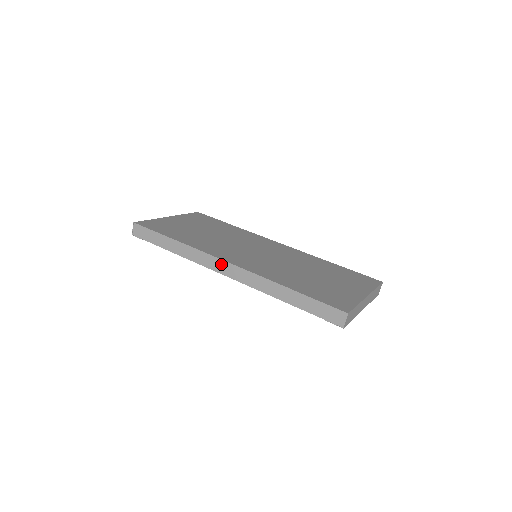
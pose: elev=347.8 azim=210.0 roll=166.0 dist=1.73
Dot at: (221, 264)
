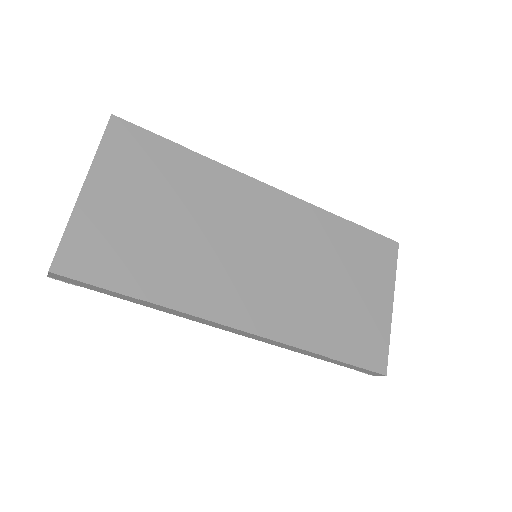
Dot at: (230, 329)
